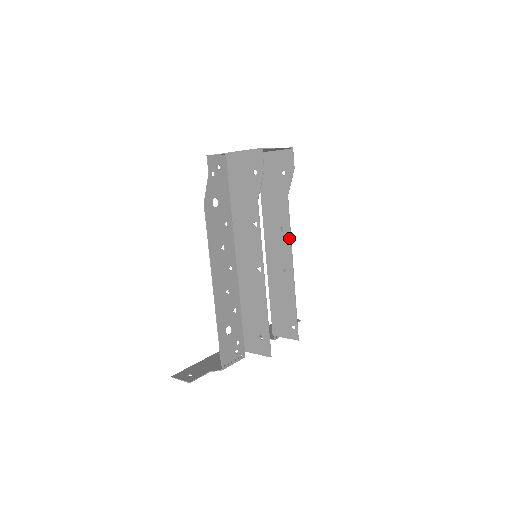
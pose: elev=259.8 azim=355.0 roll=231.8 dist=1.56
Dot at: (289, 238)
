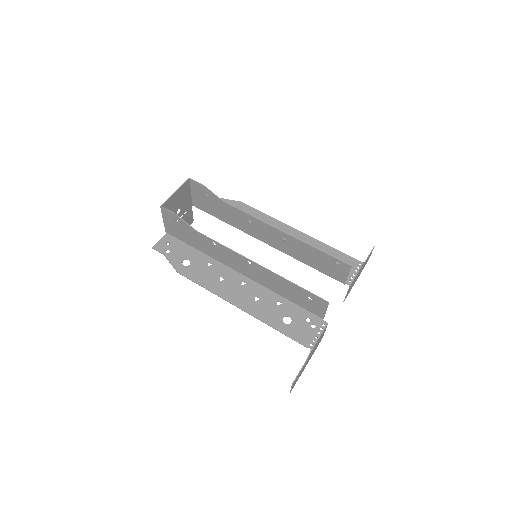
Dot at: (257, 220)
